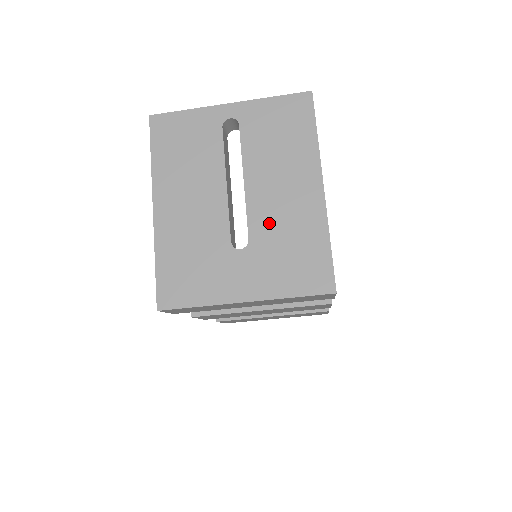
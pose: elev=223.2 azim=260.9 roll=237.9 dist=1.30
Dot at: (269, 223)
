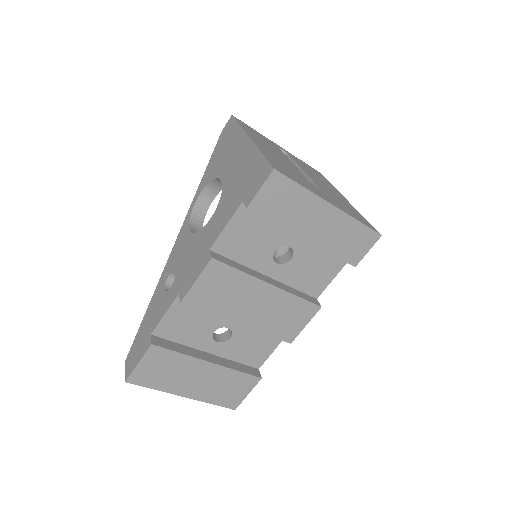
Dot at: (326, 190)
